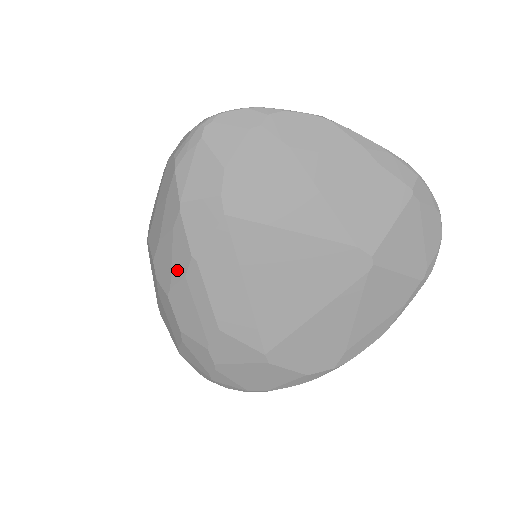
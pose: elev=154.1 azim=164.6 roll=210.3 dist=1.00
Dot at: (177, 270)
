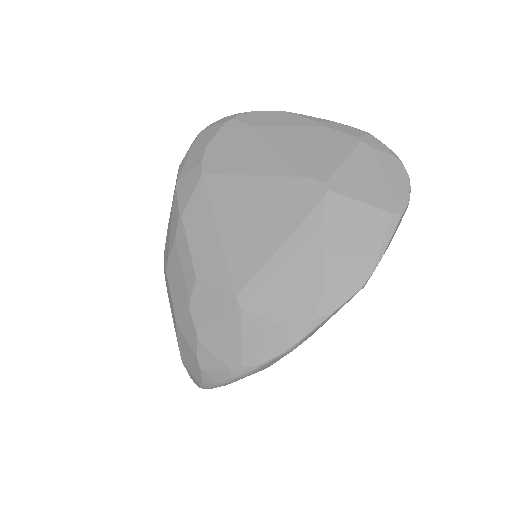
Dot at: (172, 238)
